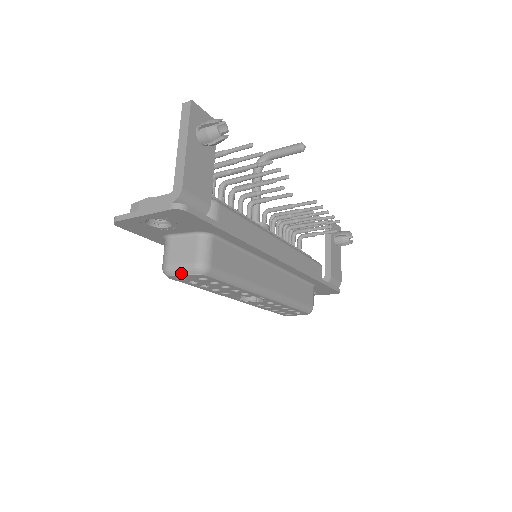
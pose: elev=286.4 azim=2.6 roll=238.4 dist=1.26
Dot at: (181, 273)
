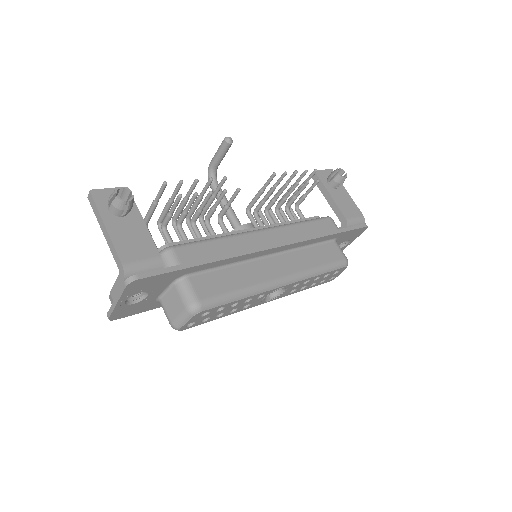
Dot at: (184, 322)
